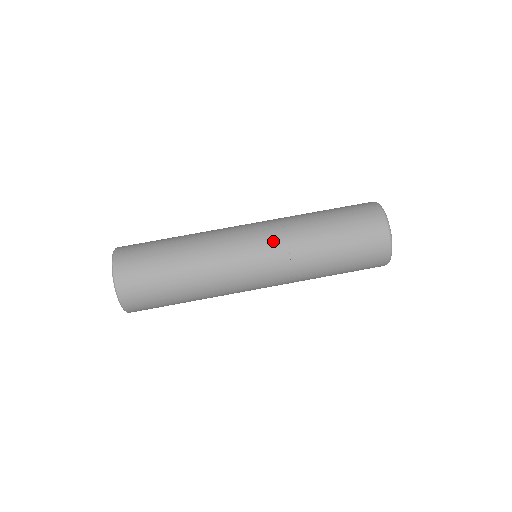
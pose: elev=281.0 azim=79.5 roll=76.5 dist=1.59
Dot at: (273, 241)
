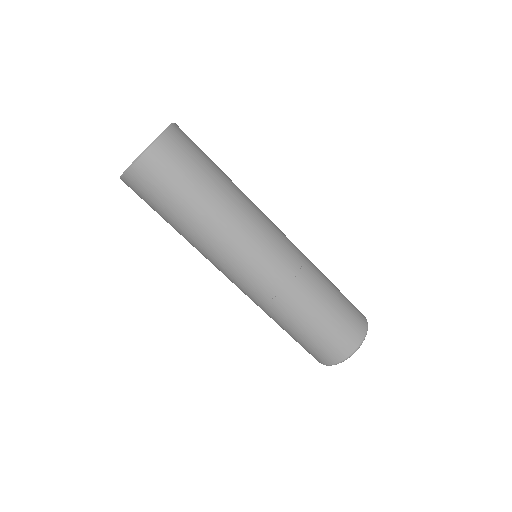
Dot at: (258, 292)
